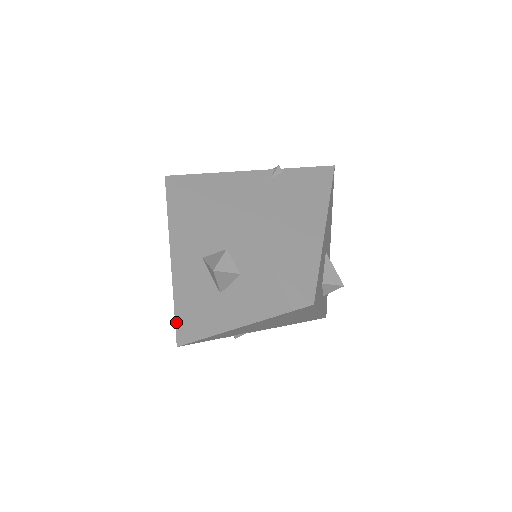
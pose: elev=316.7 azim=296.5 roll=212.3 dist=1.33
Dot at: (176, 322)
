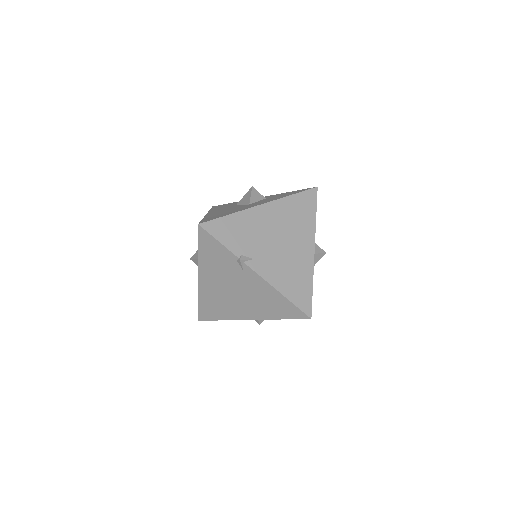
Dot at: (202, 220)
